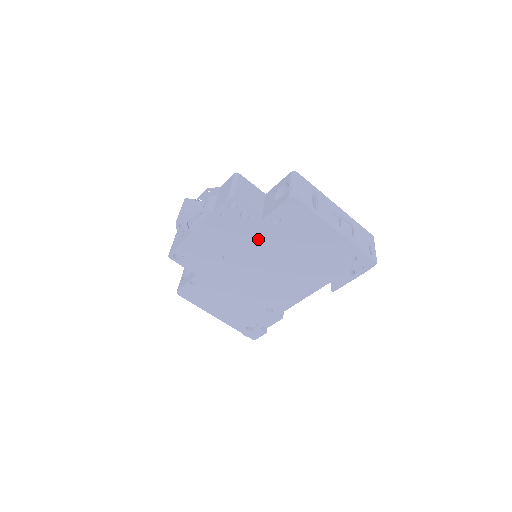
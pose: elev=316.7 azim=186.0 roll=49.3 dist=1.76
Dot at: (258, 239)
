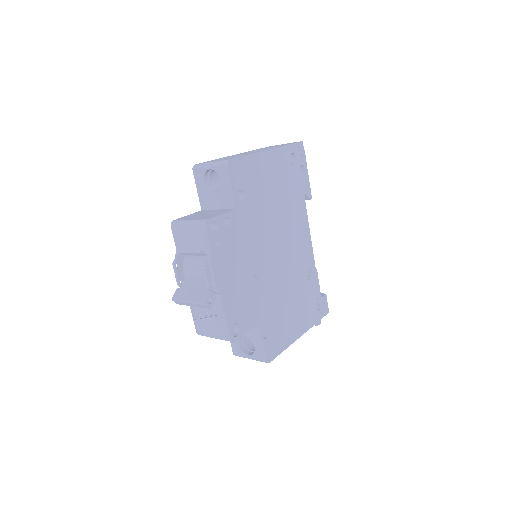
Dot at: (250, 228)
